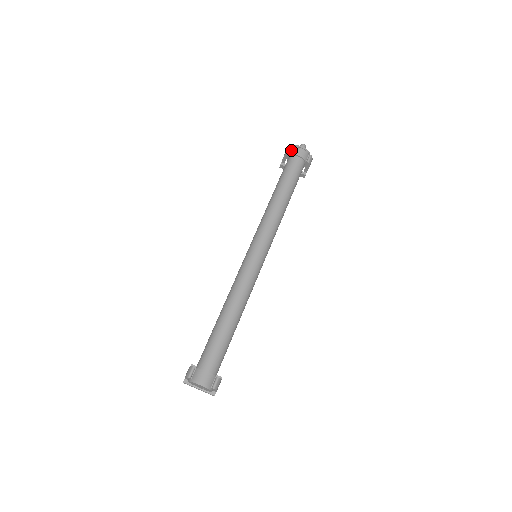
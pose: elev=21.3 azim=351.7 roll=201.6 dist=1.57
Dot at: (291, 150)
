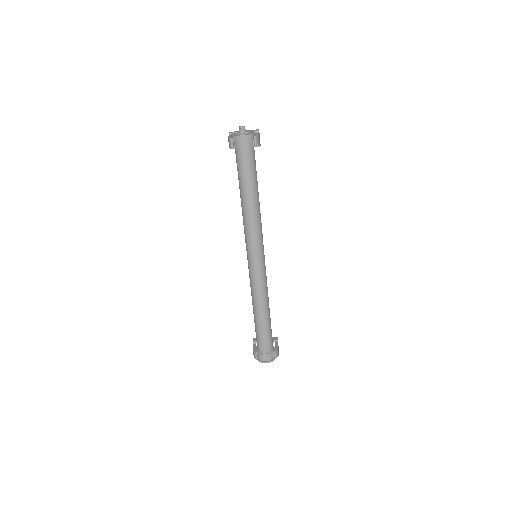
Dot at: (233, 141)
